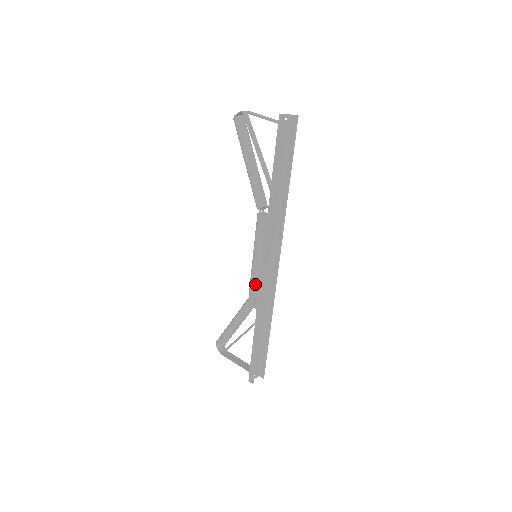
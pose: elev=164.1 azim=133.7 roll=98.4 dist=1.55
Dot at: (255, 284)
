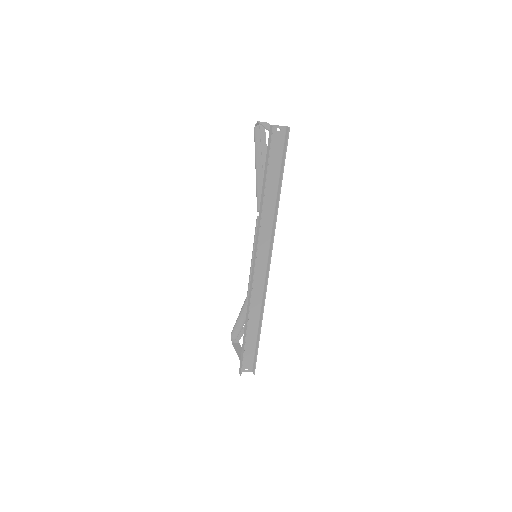
Dot at: occluded
